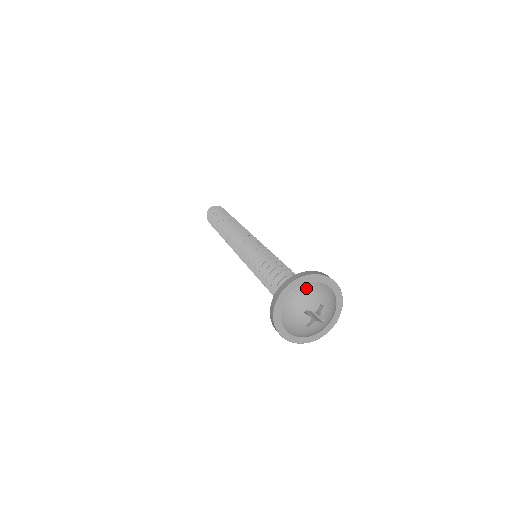
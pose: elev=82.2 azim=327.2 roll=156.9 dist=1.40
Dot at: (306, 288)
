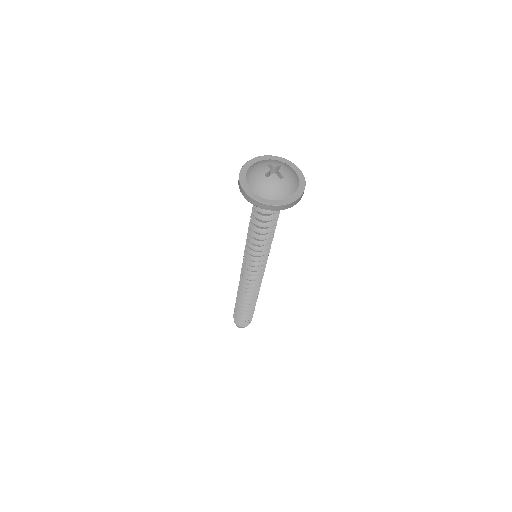
Dot at: occluded
